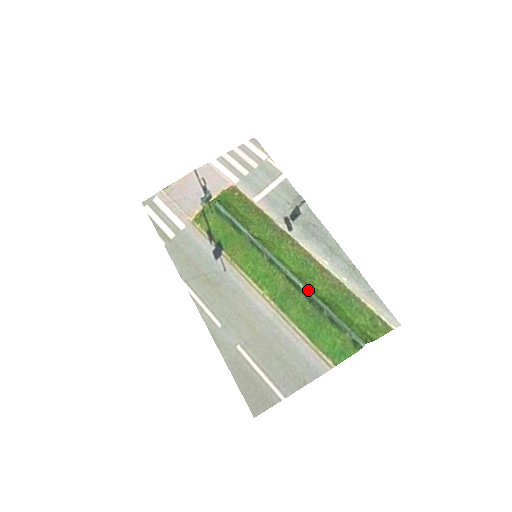
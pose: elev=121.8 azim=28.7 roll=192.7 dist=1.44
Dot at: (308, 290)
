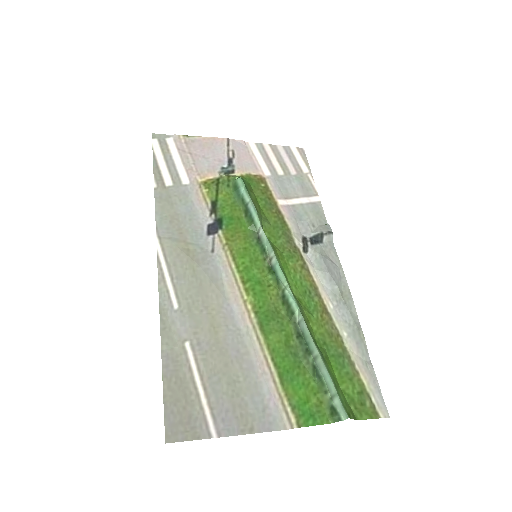
Dot at: (305, 321)
